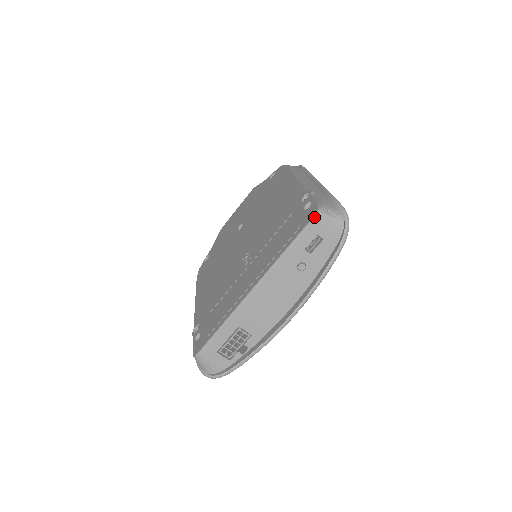
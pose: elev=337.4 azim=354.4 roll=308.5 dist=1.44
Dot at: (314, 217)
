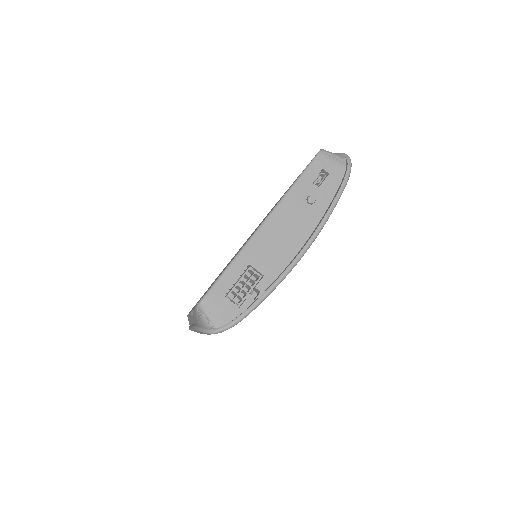
Dot at: (318, 153)
